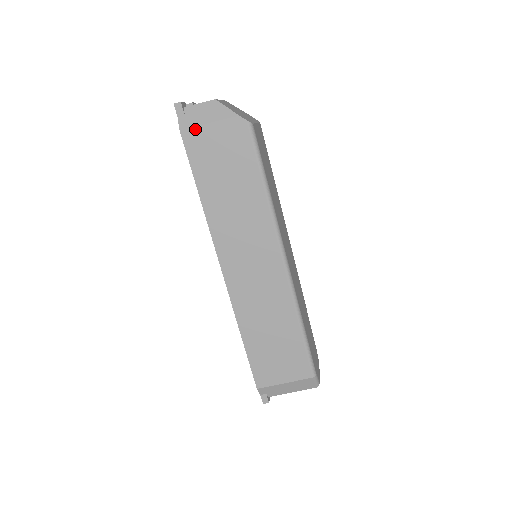
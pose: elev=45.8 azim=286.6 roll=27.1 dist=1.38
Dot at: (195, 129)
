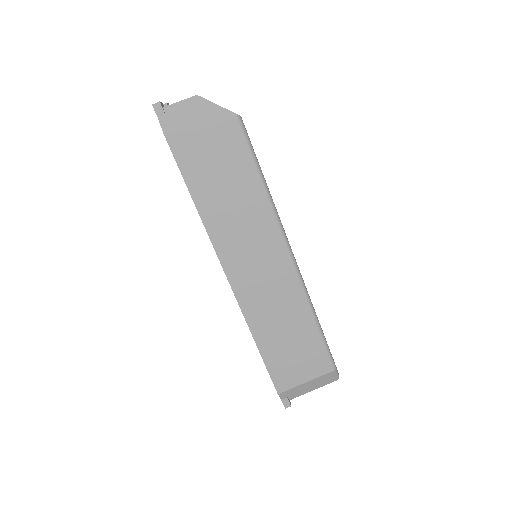
Dot at: (180, 129)
